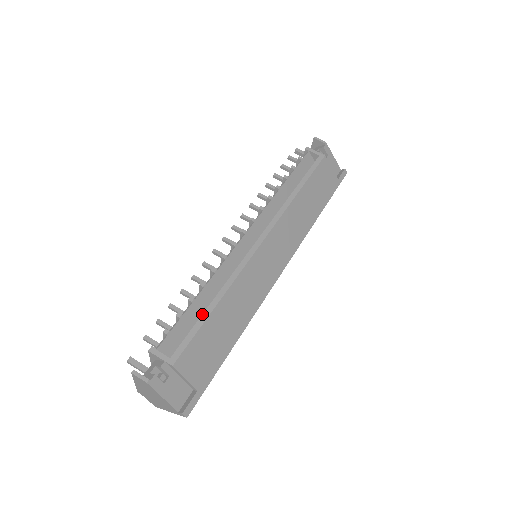
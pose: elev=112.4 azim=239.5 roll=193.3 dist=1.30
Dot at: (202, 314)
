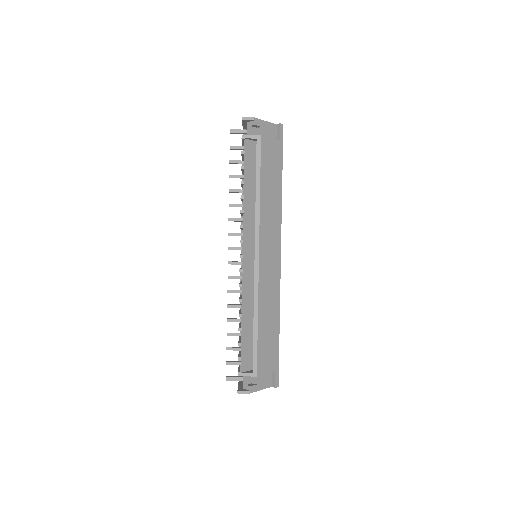
Dot at: (253, 335)
